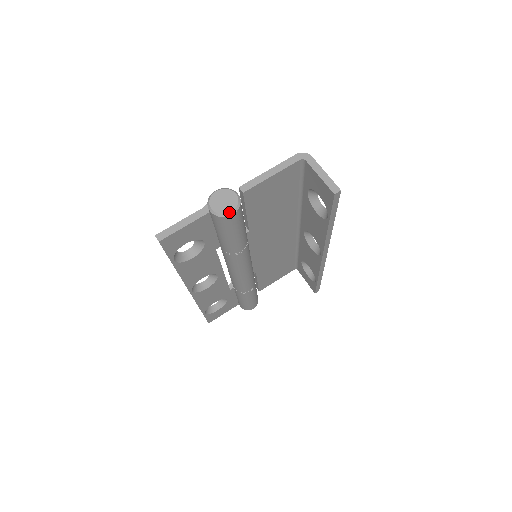
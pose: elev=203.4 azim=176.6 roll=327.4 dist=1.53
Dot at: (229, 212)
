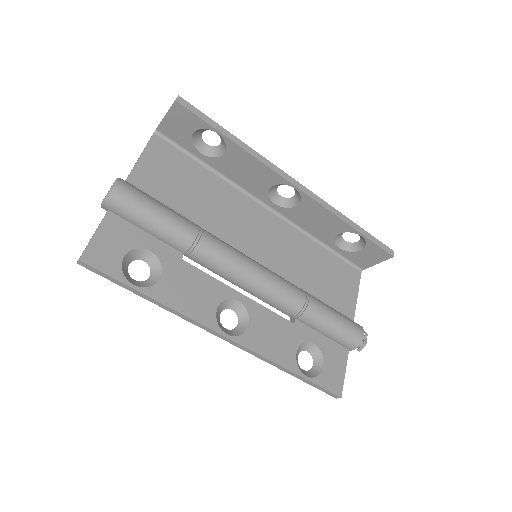
Dot at: (112, 186)
